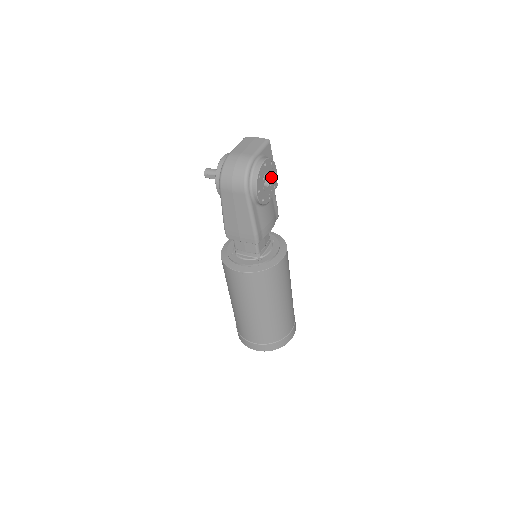
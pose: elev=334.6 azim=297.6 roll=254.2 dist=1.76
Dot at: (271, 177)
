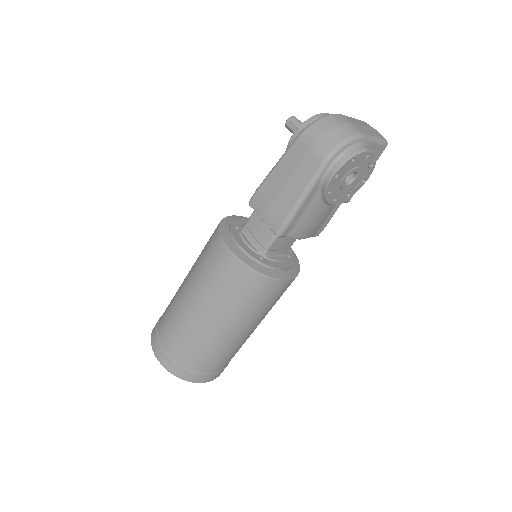
Dot at: (357, 180)
